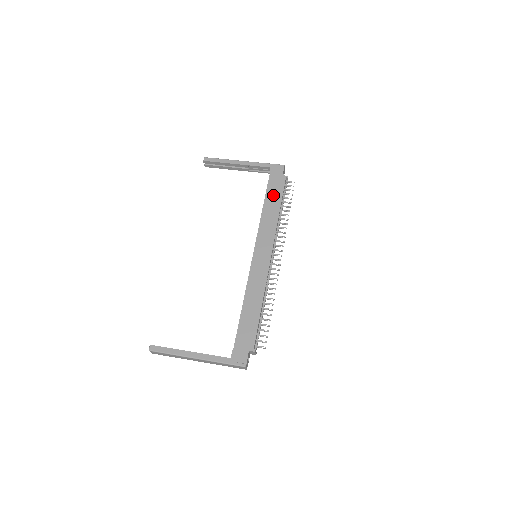
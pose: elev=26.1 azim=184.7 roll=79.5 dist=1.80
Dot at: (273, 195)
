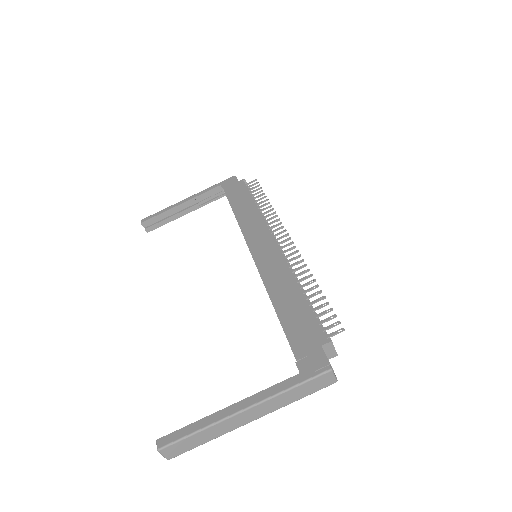
Dot at: (238, 198)
